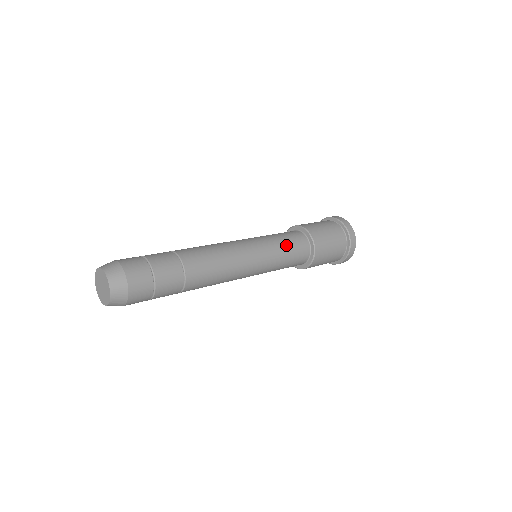
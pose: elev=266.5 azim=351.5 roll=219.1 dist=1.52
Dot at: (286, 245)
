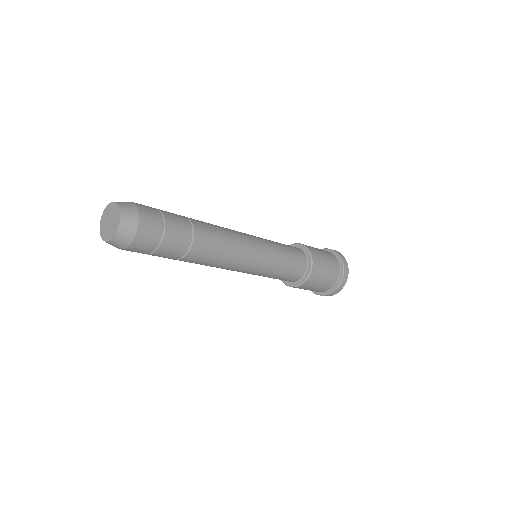
Dot at: (283, 245)
